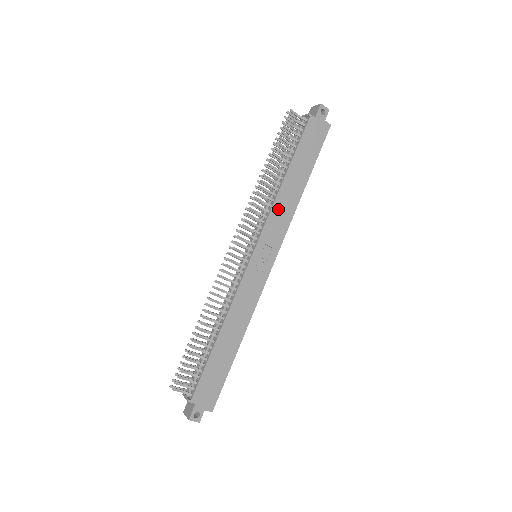
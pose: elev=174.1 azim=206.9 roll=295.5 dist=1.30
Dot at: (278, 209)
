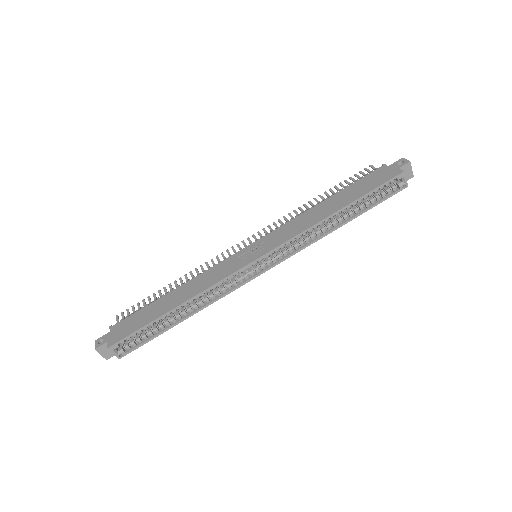
Dot at: (298, 221)
